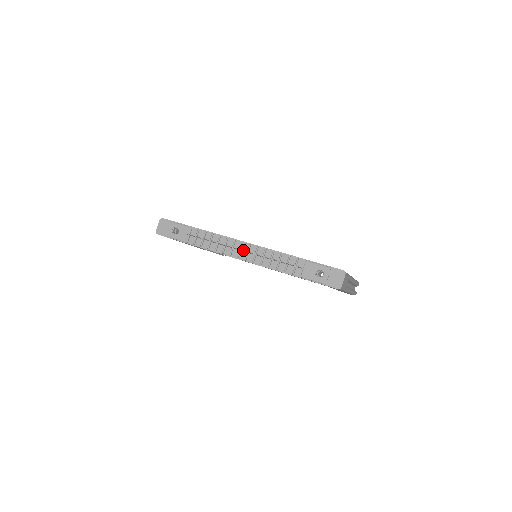
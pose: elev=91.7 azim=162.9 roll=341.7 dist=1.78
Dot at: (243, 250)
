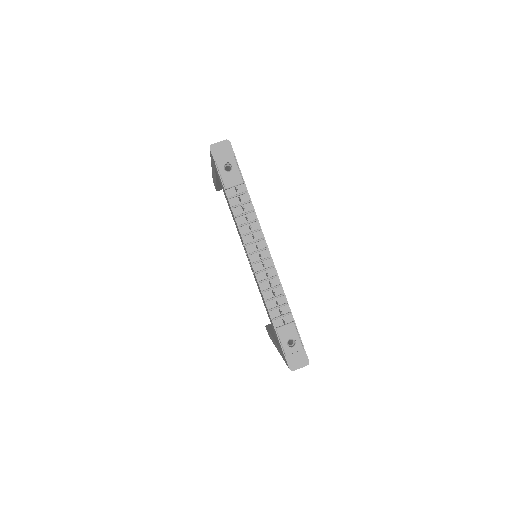
Dot at: occluded
